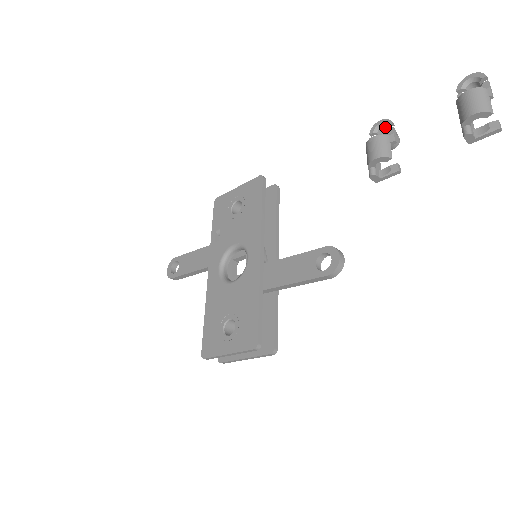
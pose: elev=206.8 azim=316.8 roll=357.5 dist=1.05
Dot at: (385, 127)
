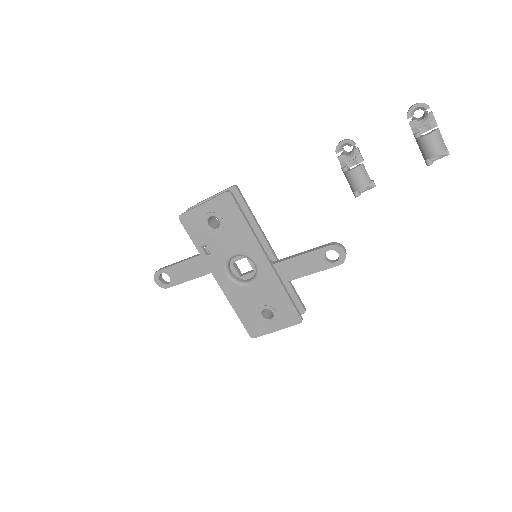
Dot at: occluded
